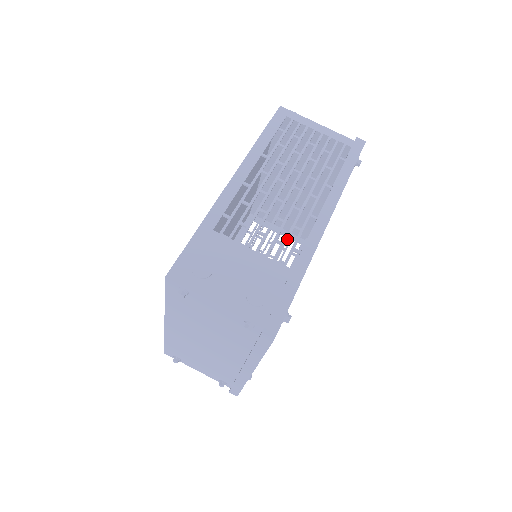
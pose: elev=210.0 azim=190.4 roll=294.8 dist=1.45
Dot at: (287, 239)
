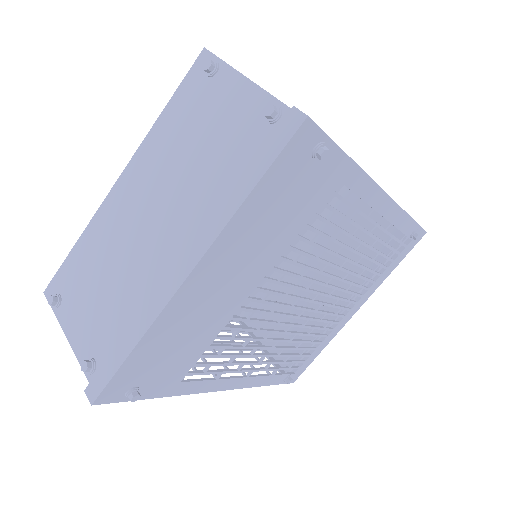
Dot at: occluded
